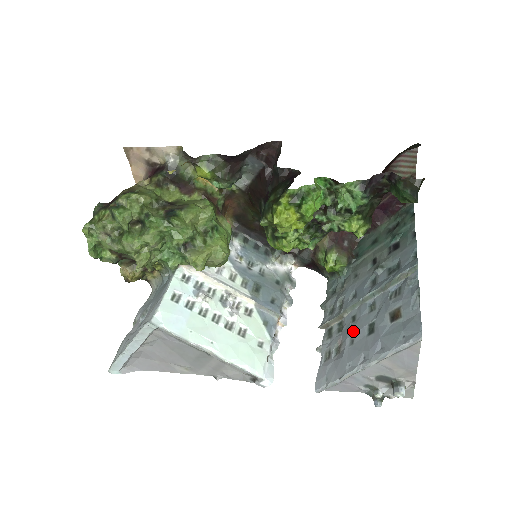
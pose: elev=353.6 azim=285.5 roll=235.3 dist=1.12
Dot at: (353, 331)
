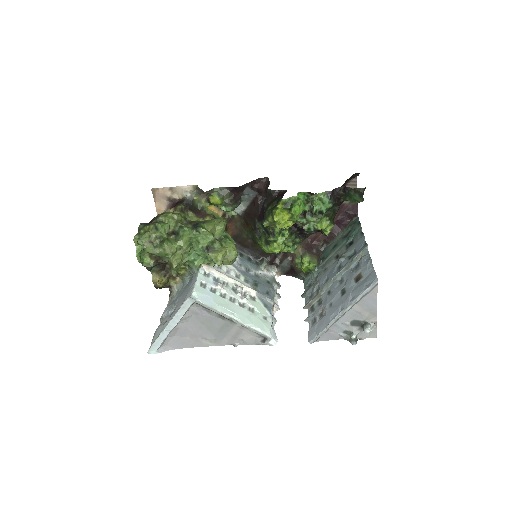
Dot at: (330, 299)
